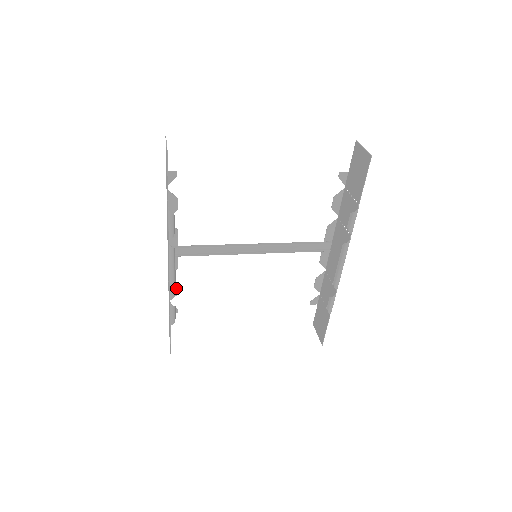
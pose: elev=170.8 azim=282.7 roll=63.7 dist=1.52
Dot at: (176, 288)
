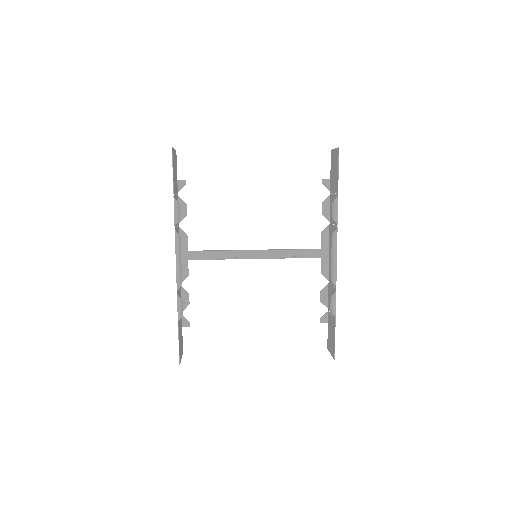
Dot at: (188, 297)
